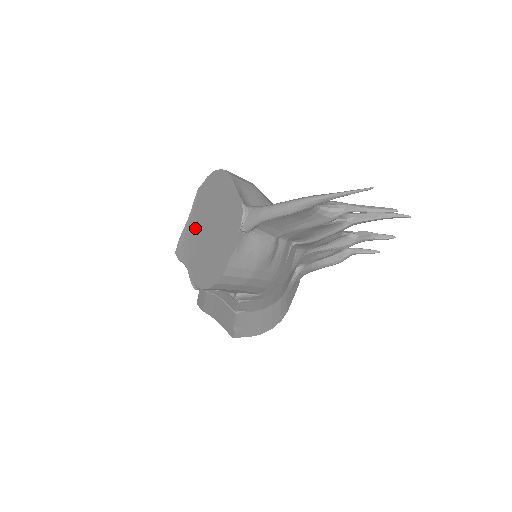
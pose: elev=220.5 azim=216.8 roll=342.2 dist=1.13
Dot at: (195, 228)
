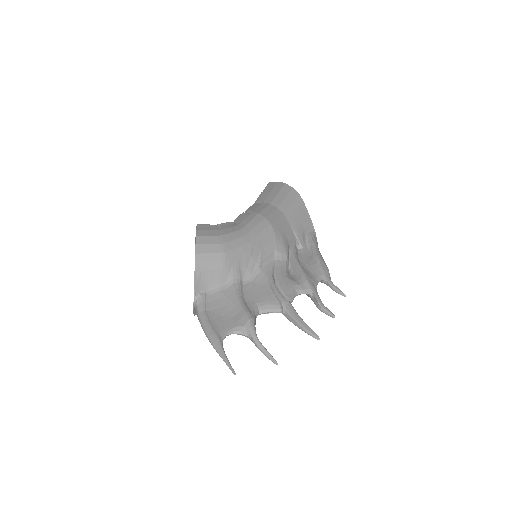
Dot at: occluded
